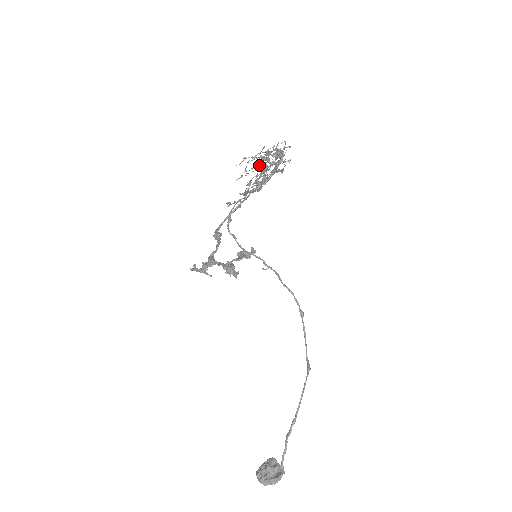
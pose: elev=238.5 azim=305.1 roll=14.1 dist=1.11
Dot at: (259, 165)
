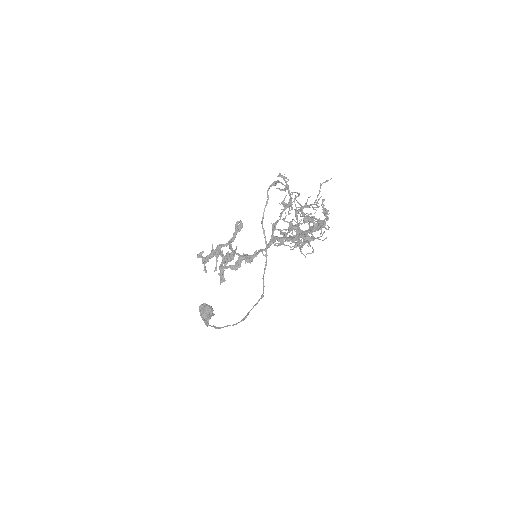
Dot at: (295, 225)
